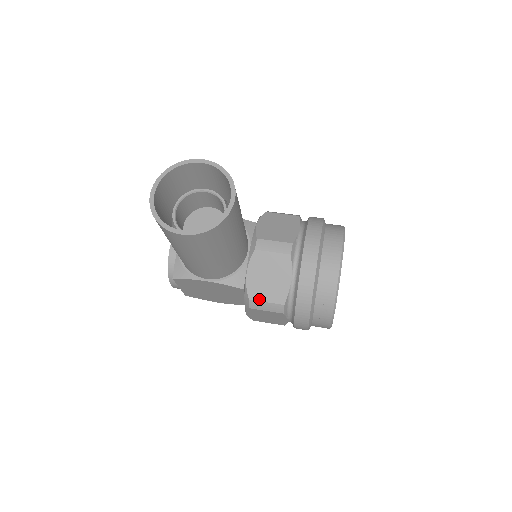
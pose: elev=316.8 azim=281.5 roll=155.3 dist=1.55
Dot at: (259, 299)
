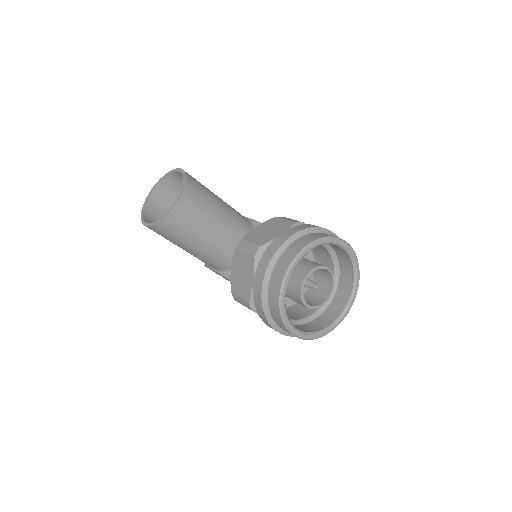
Dot at: (236, 293)
